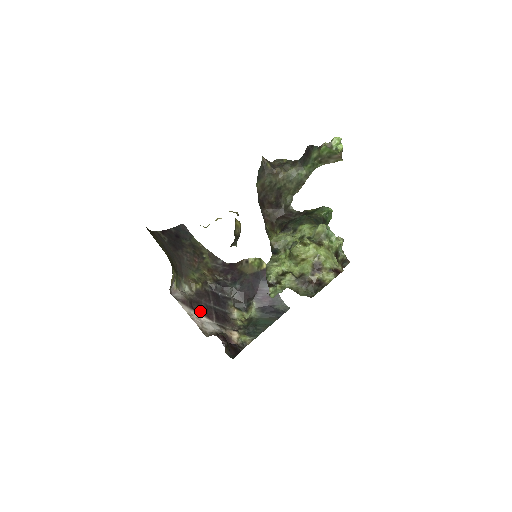
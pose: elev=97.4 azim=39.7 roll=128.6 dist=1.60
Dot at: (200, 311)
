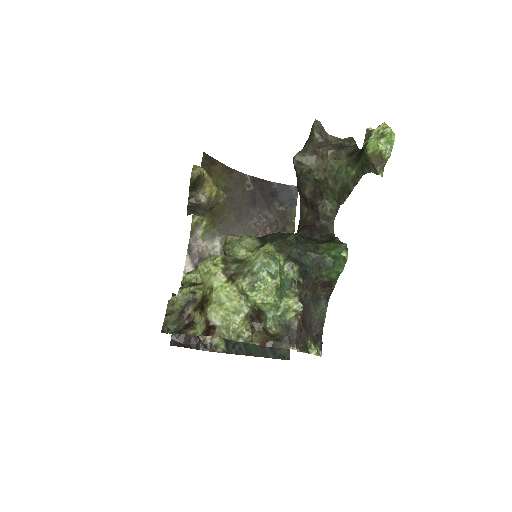
Dot at: occluded
